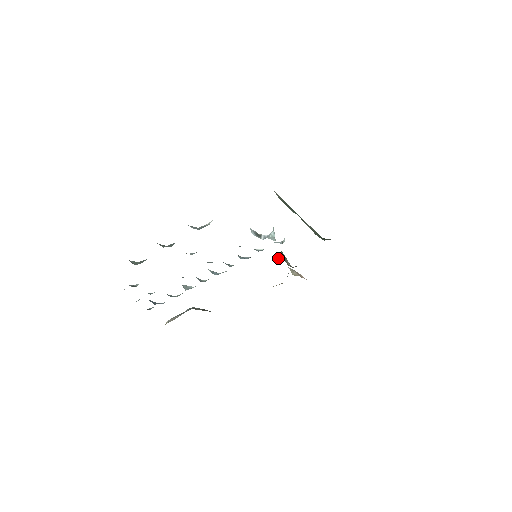
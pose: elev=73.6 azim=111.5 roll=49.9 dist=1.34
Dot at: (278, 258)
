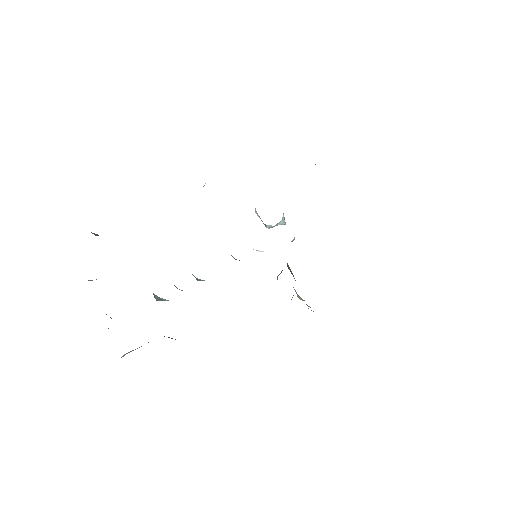
Dot at: occluded
